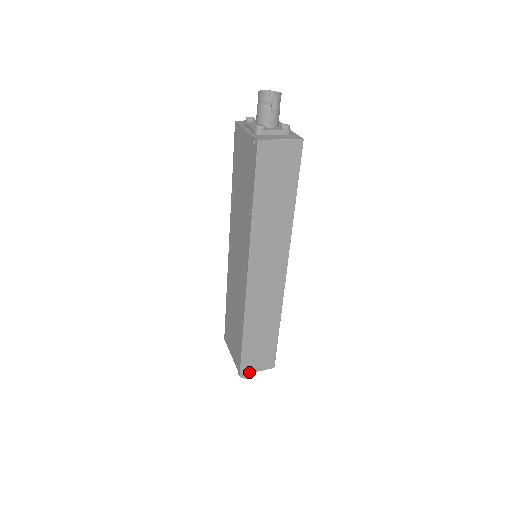
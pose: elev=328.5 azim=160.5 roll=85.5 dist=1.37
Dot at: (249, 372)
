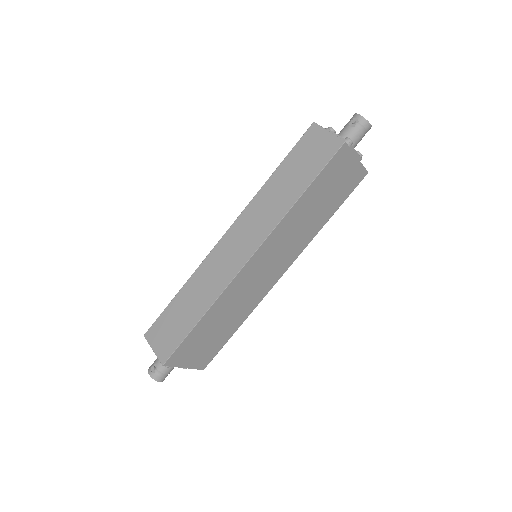
Dot at: (149, 342)
